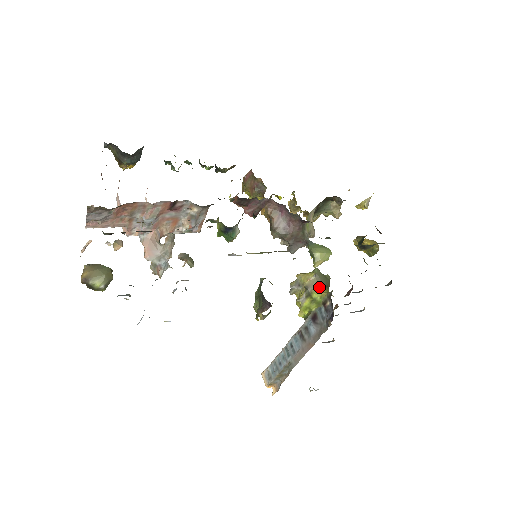
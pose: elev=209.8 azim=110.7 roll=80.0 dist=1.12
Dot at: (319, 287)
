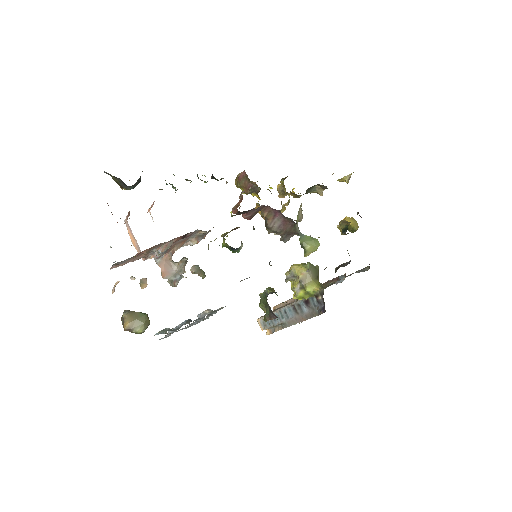
Dot at: (311, 281)
